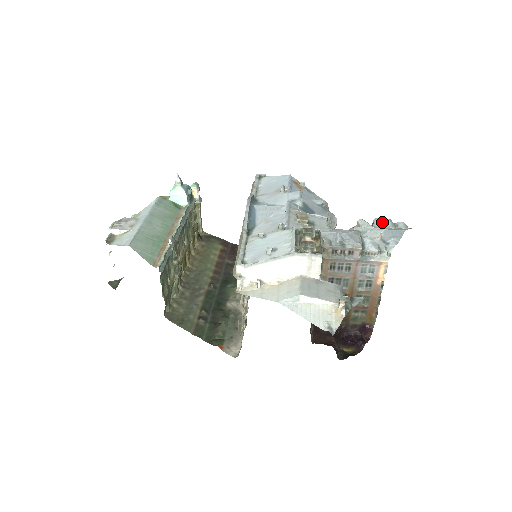
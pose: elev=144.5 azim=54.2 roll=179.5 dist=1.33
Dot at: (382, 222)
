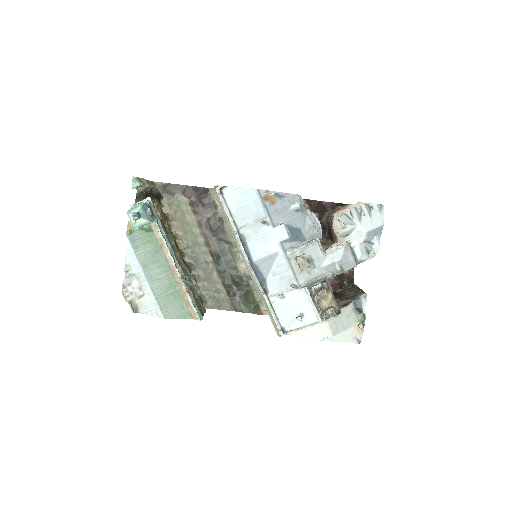
Dot at: (358, 209)
